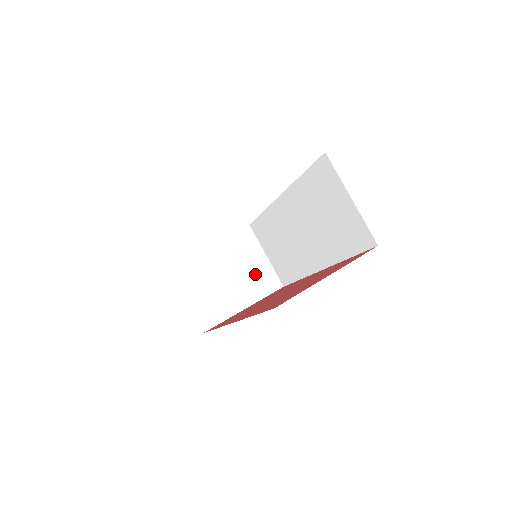
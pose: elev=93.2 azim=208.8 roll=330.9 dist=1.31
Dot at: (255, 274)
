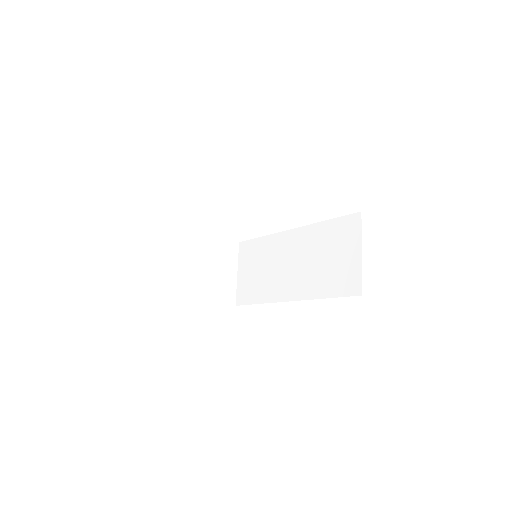
Dot at: (222, 280)
